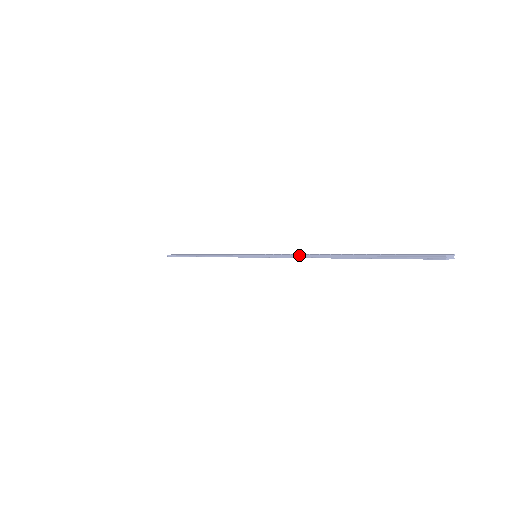
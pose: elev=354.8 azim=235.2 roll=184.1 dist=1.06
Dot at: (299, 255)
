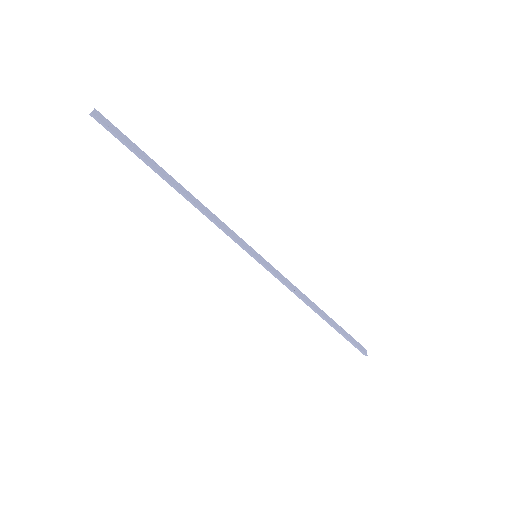
Dot at: (300, 296)
